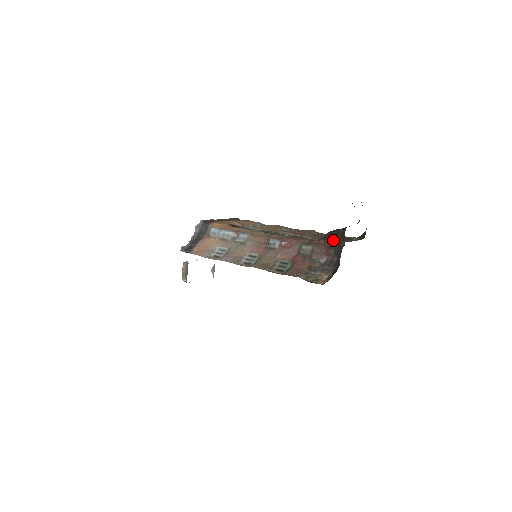
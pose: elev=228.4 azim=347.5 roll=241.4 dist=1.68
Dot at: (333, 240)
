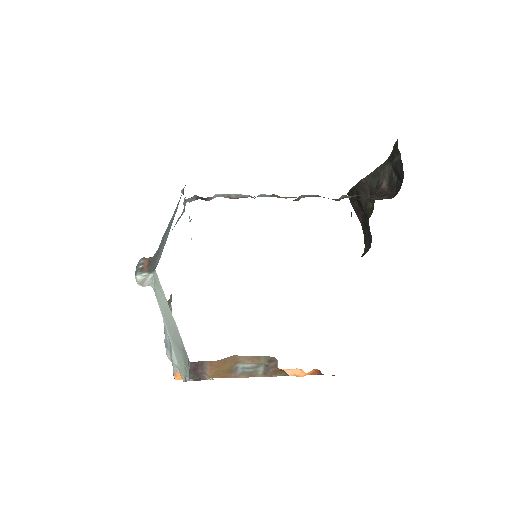
Dot at: (370, 196)
